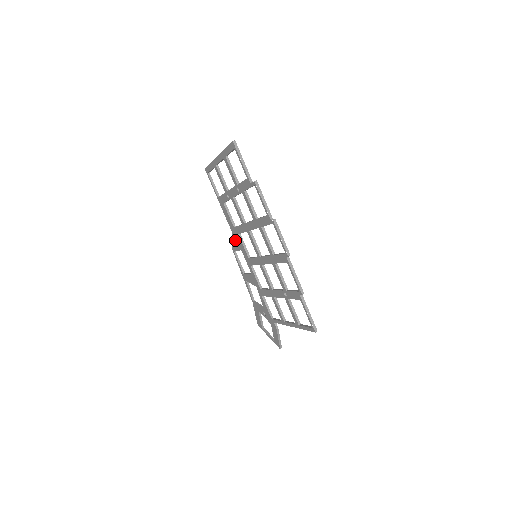
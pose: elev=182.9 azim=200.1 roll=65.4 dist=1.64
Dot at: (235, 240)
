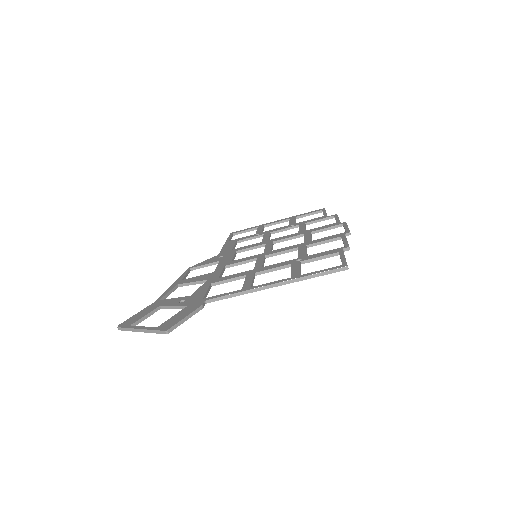
Dot at: (216, 257)
